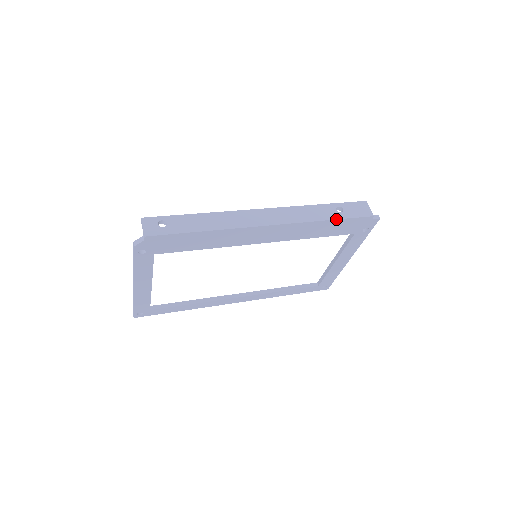
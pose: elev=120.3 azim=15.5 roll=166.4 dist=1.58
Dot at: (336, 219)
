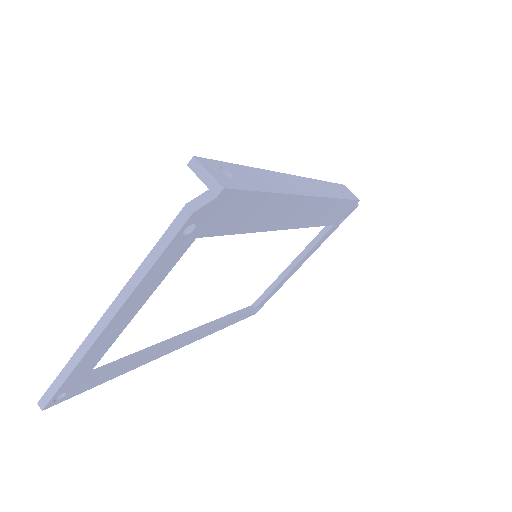
Dot at: (346, 199)
